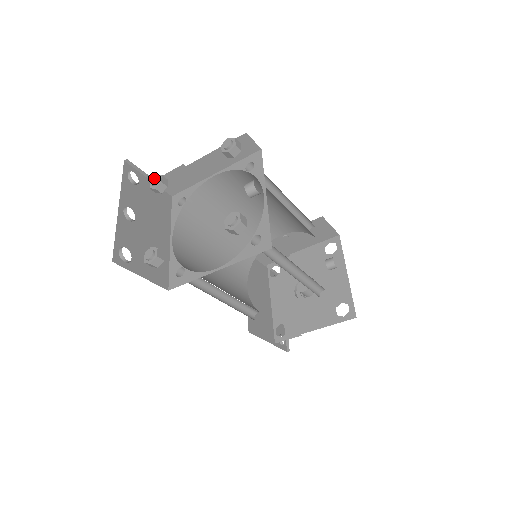
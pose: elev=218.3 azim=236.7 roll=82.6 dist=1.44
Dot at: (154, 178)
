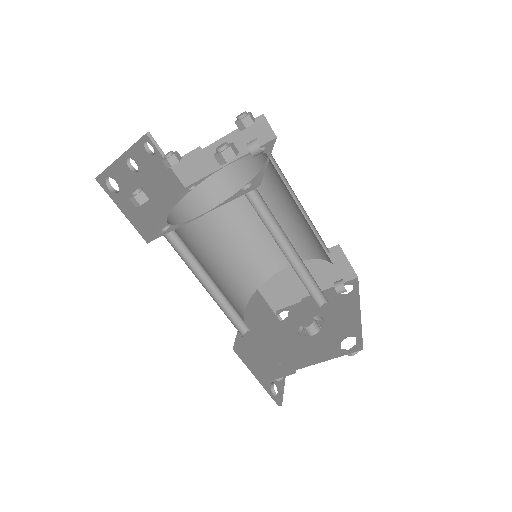
Dot at: (169, 152)
